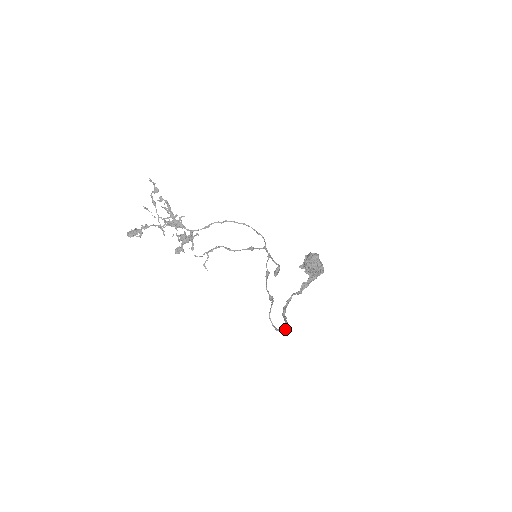
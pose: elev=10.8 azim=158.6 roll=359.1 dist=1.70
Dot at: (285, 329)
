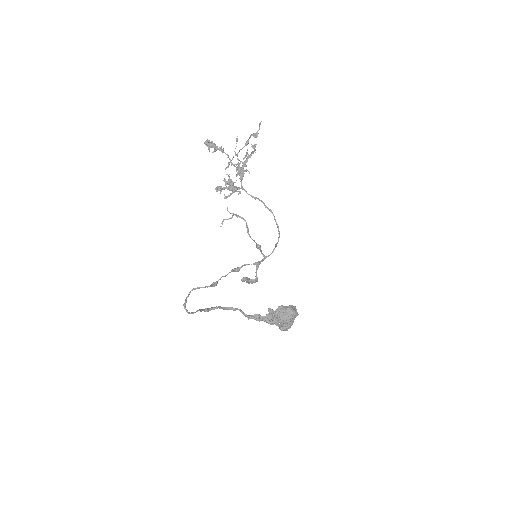
Dot at: (189, 312)
